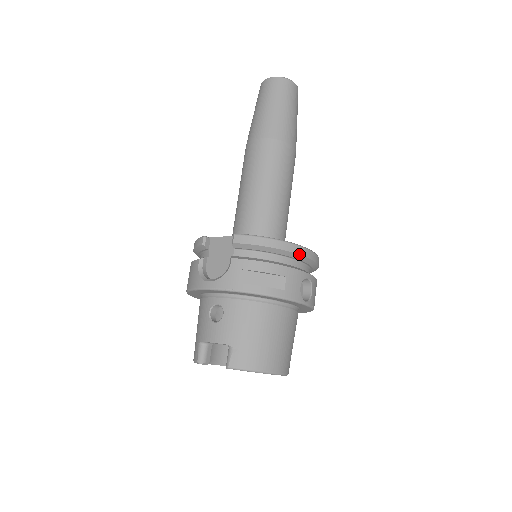
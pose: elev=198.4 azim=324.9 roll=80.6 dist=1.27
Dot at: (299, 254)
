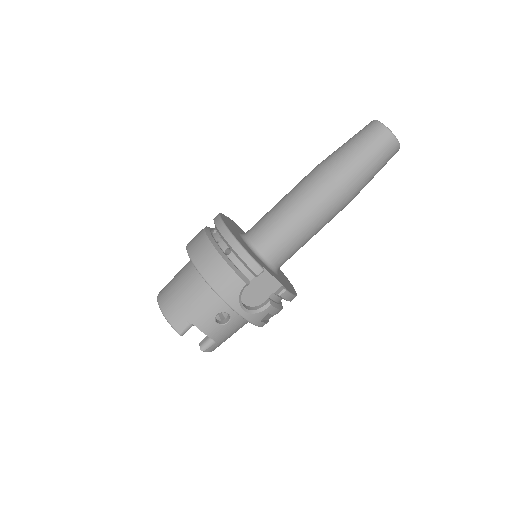
Dot at: occluded
